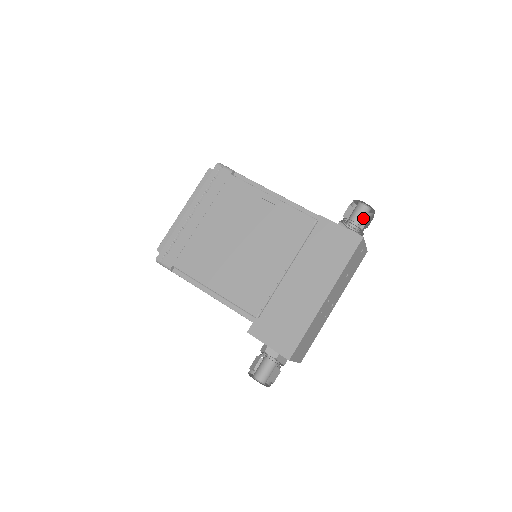
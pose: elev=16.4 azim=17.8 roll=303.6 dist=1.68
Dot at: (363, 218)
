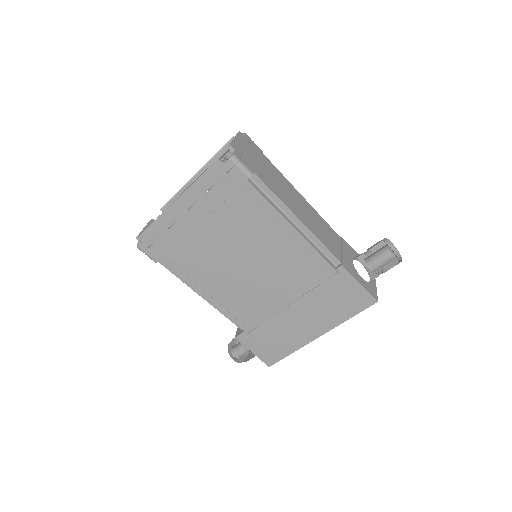
Dot at: occluded
